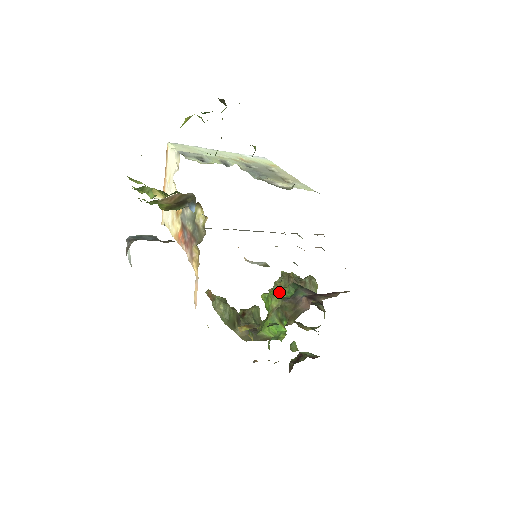
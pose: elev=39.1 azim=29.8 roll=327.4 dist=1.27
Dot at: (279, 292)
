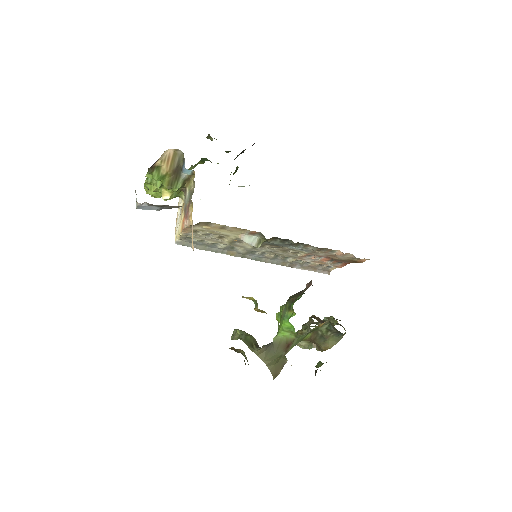
Dot at: occluded
